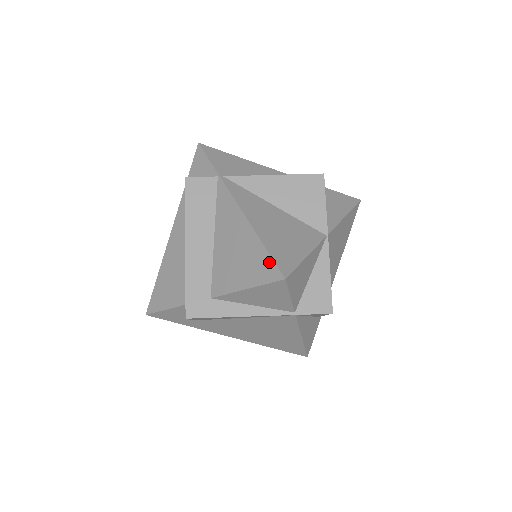
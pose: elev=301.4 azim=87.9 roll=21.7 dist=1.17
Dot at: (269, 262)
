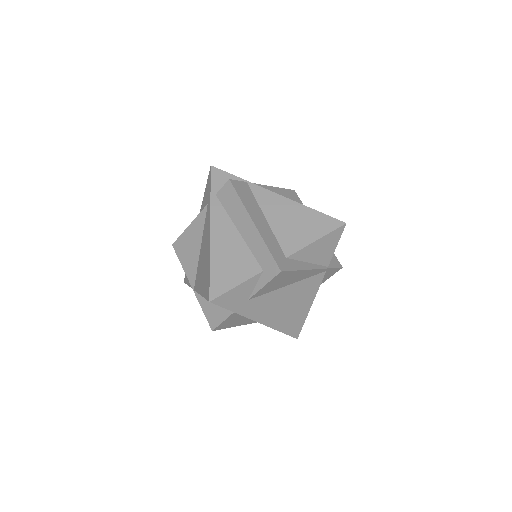
Dot at: (328, 218)
